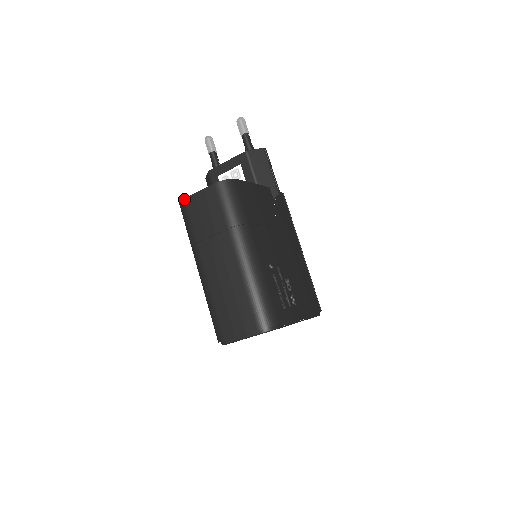
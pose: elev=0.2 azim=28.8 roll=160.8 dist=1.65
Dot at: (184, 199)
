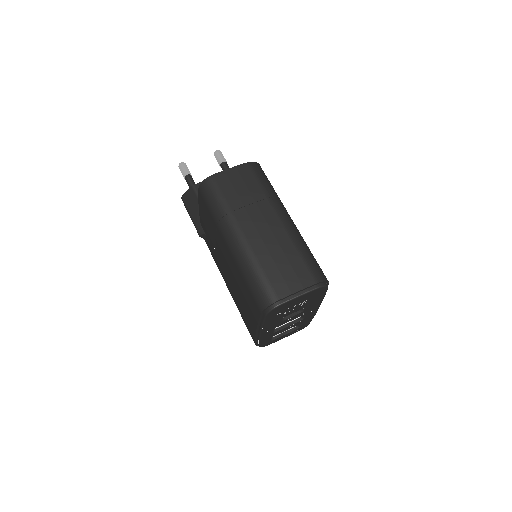
Dot at: (212, 175)
